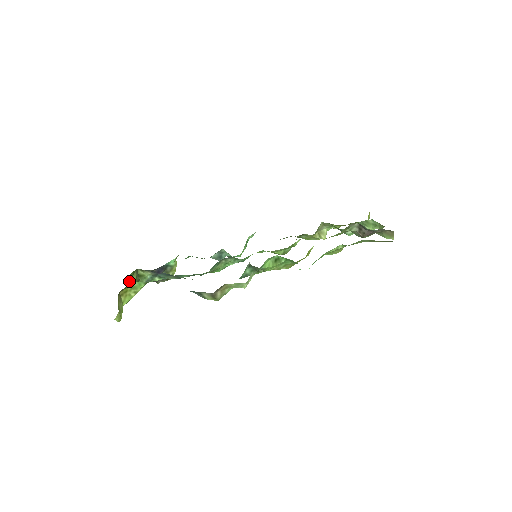
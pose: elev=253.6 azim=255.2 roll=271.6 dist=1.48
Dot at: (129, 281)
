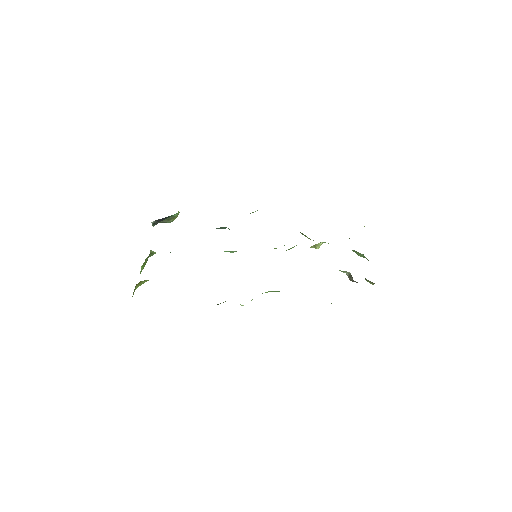
Dot at: occluded
